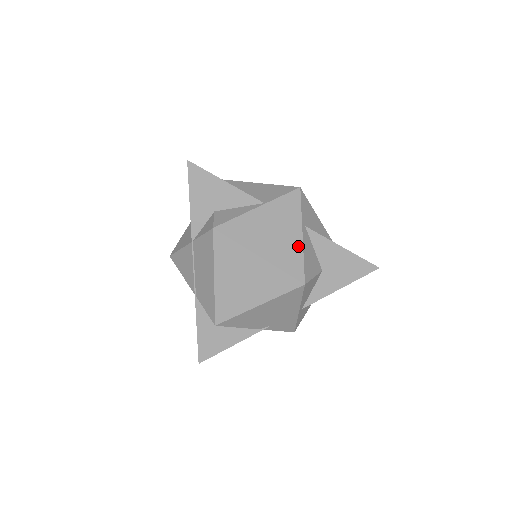
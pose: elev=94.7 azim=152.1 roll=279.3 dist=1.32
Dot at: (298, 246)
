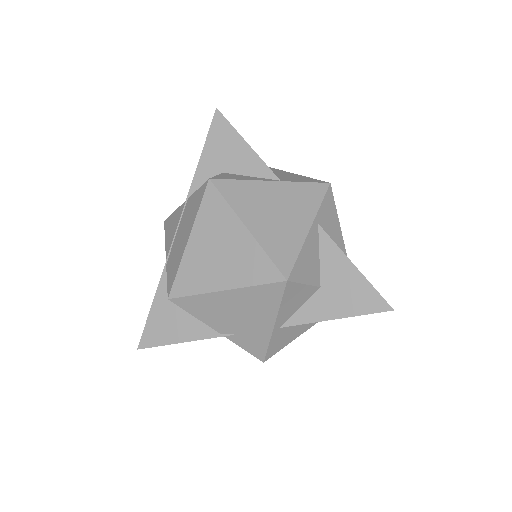
Dot at: (299, 238)
